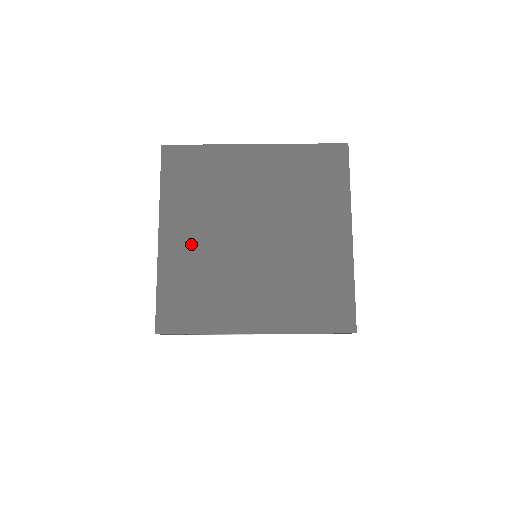
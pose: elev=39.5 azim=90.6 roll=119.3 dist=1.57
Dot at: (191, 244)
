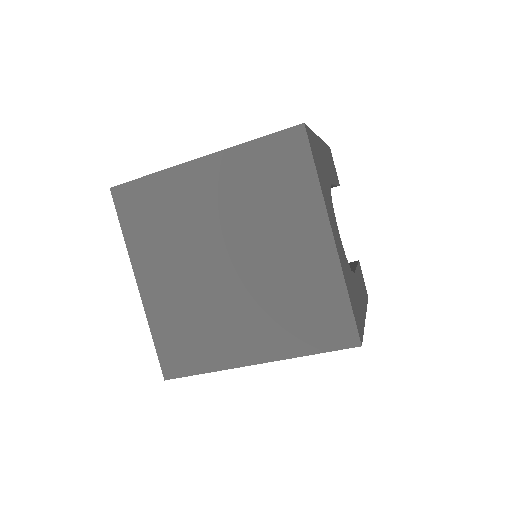
Dot at: (169, 287)
